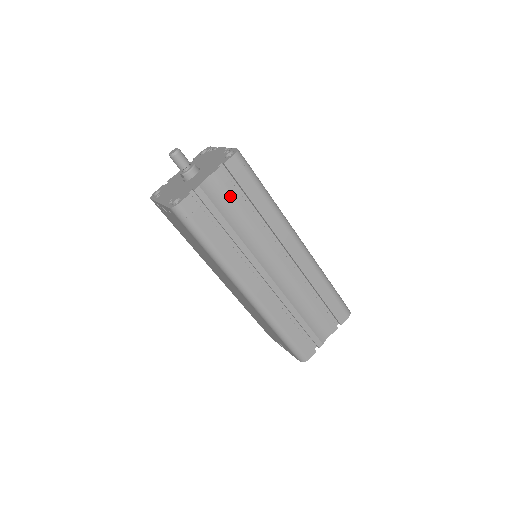
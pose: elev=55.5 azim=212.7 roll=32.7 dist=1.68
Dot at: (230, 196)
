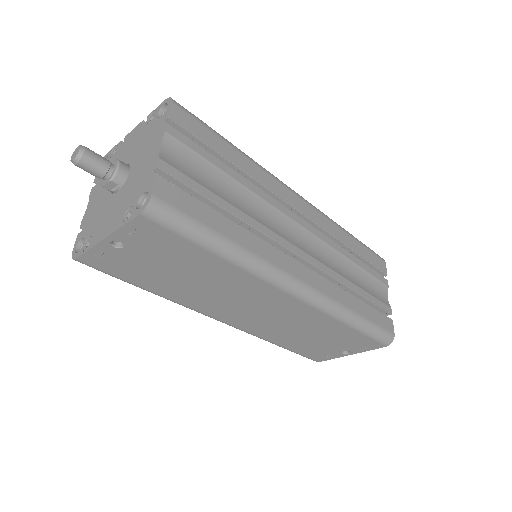
Dot at: (202, 162)
